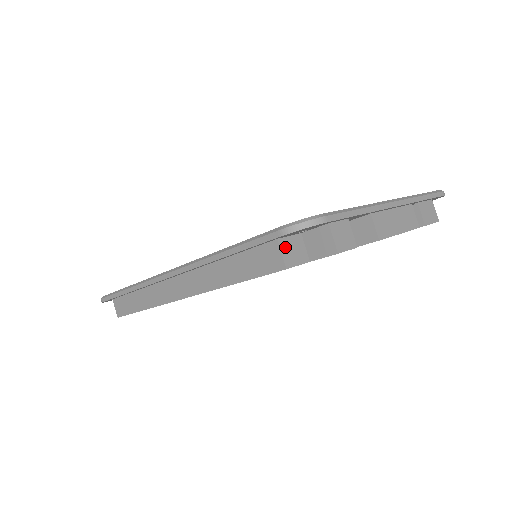
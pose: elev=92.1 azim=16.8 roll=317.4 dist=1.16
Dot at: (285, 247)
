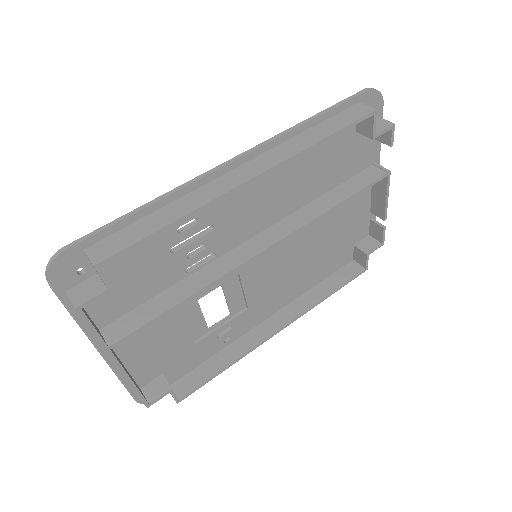
Dot at: occluded
